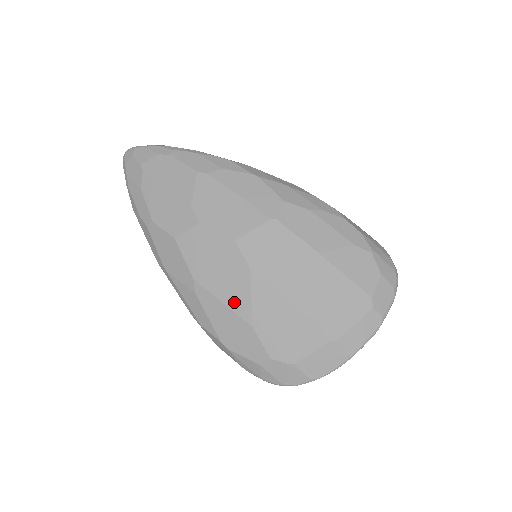
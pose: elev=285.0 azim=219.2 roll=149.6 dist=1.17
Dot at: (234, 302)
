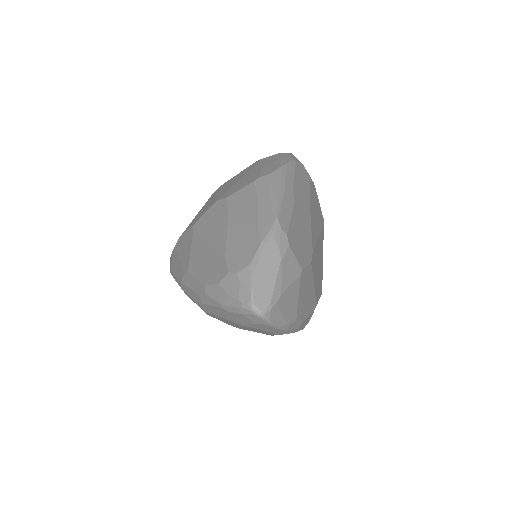
Dot at: occluded
